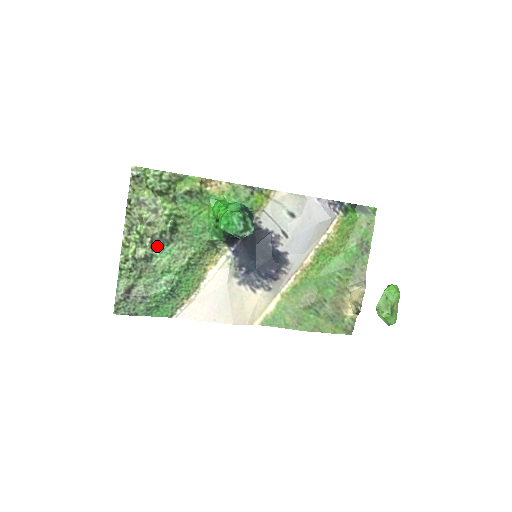
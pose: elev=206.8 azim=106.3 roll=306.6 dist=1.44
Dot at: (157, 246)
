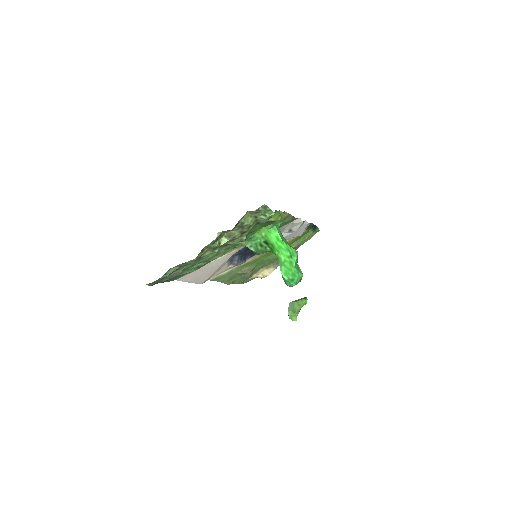
Dot at: occluded
